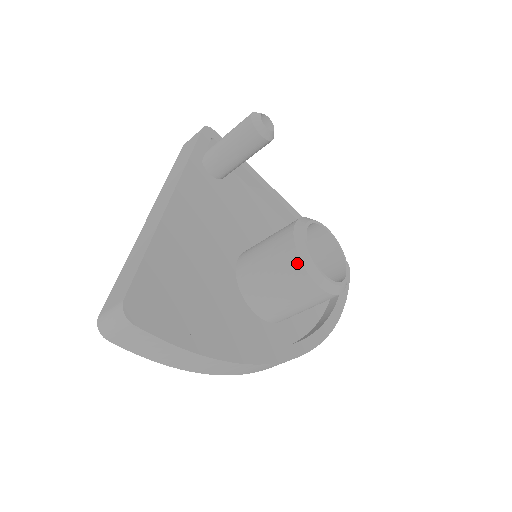
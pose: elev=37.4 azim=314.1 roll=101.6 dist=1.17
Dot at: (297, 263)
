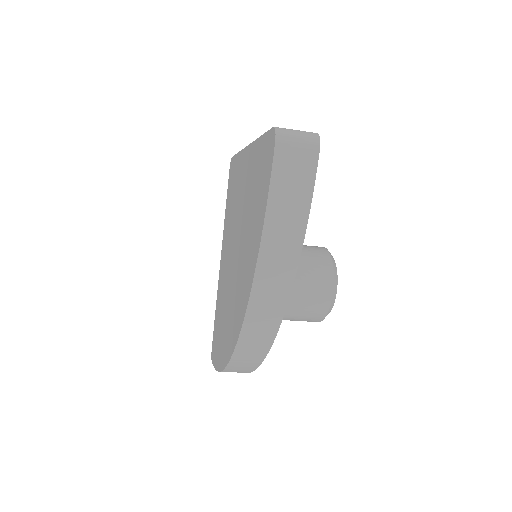
Dot at: (329, 263)
